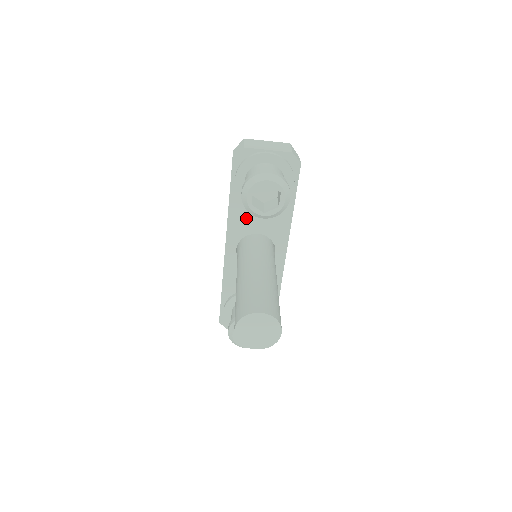
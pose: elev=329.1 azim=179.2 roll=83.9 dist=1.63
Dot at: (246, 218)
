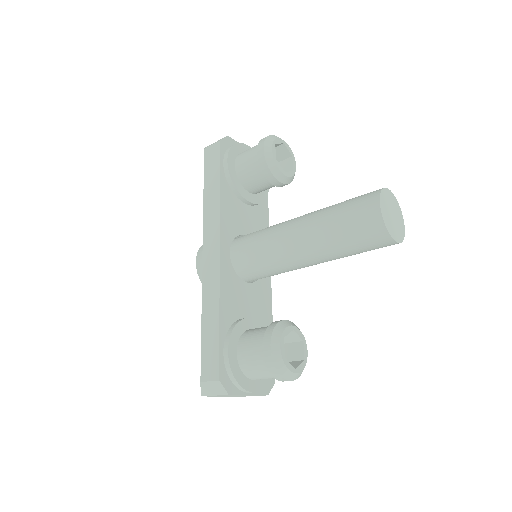
Dot at: (235, 213)
